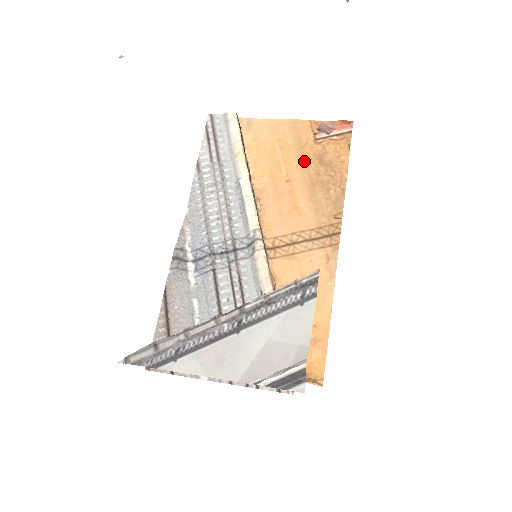
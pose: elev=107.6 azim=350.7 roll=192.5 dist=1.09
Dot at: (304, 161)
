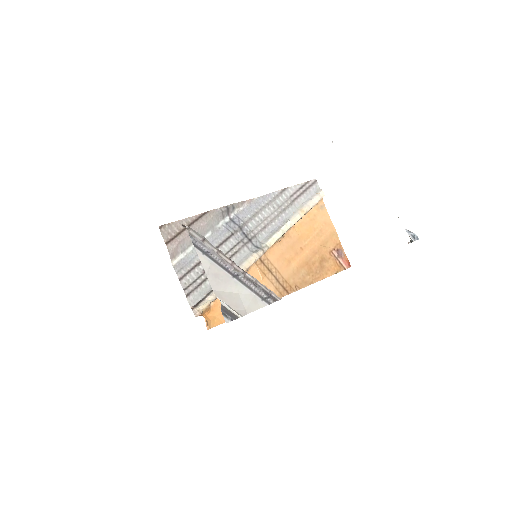
Dot at: (317, 251)
